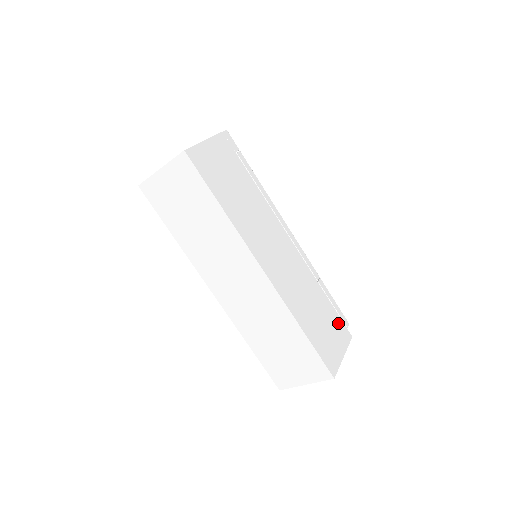
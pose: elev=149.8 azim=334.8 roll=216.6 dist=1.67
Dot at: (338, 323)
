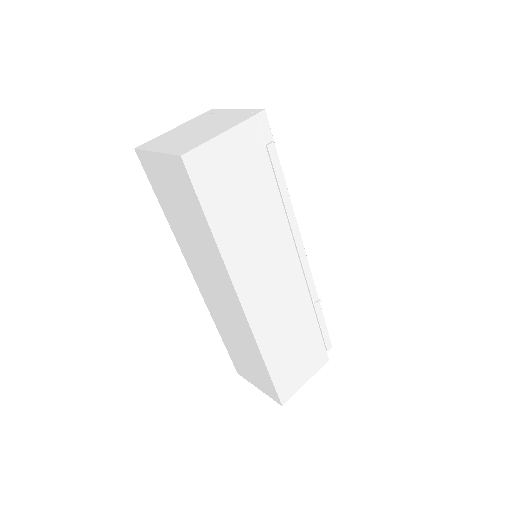
Dot at: (317, 348)
